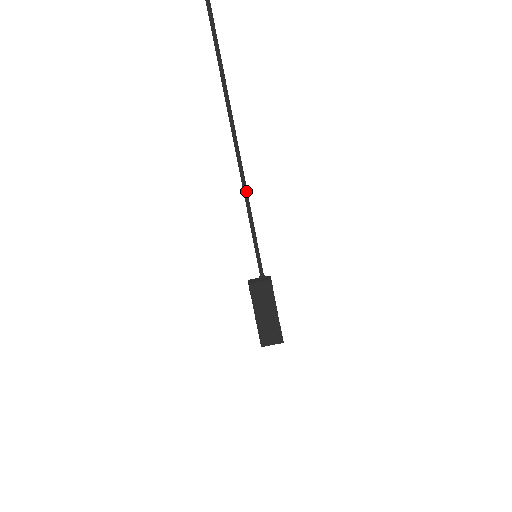
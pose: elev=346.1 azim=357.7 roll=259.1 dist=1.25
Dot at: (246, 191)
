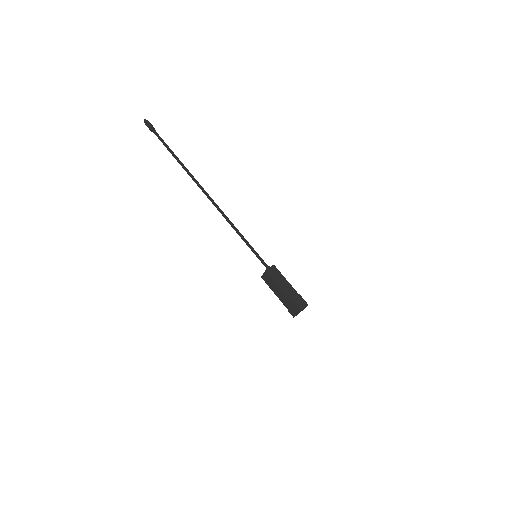
Dot at: (226, 219)
